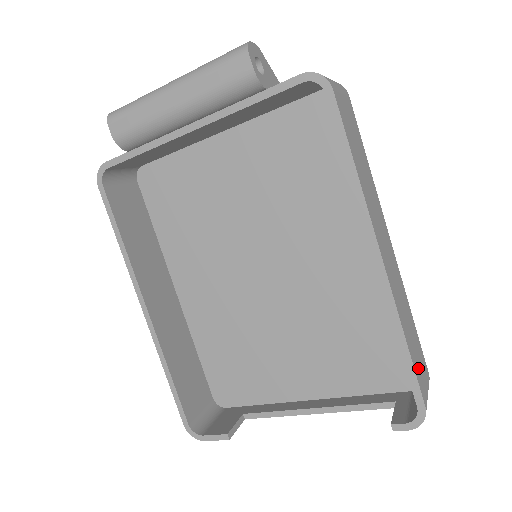
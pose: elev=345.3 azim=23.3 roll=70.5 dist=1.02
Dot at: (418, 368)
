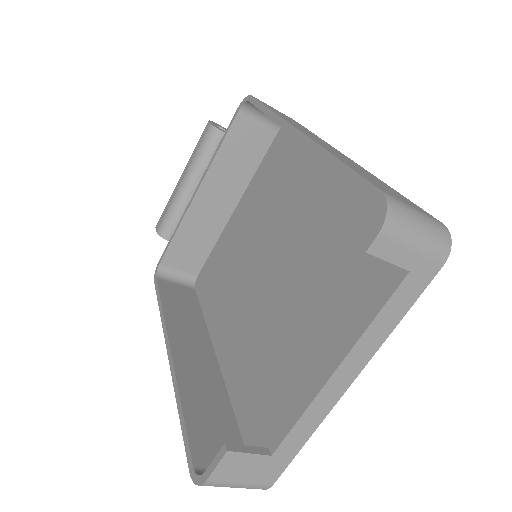
Dot at: occluded
